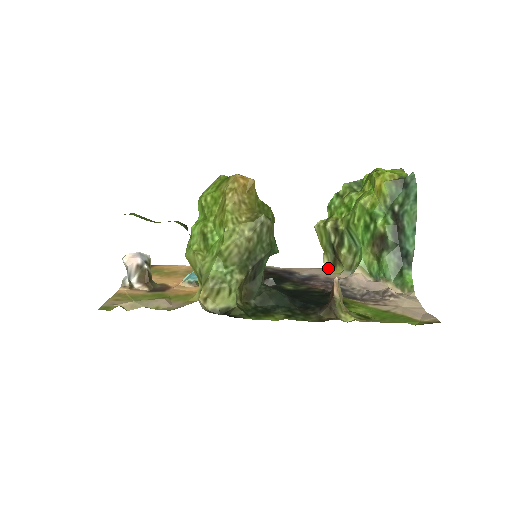
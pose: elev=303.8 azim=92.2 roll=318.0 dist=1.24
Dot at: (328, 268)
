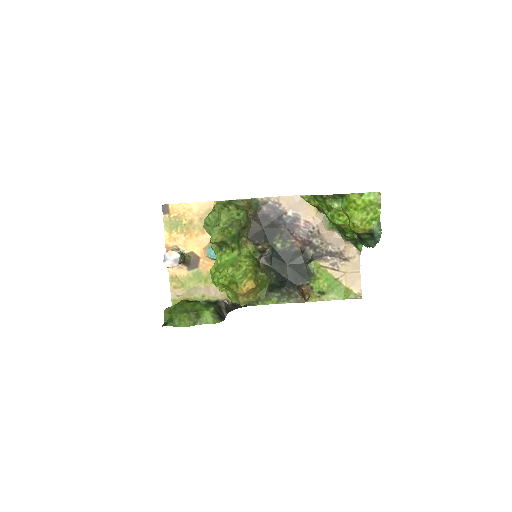
Dot at: occluded
